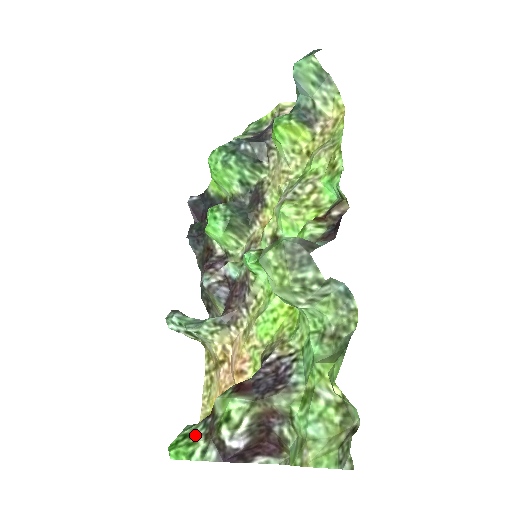
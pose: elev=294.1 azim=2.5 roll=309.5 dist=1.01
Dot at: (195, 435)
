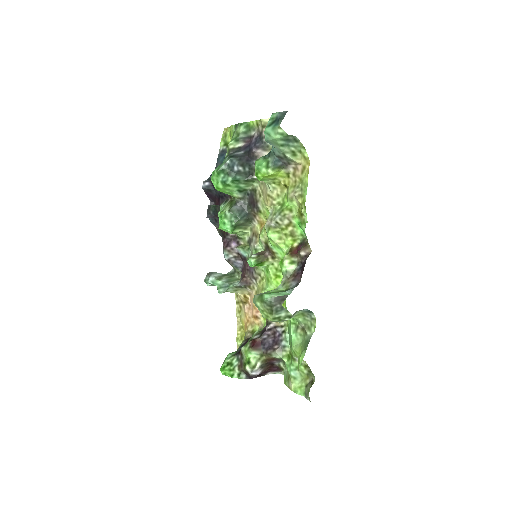
Dot at: (233, 364)
